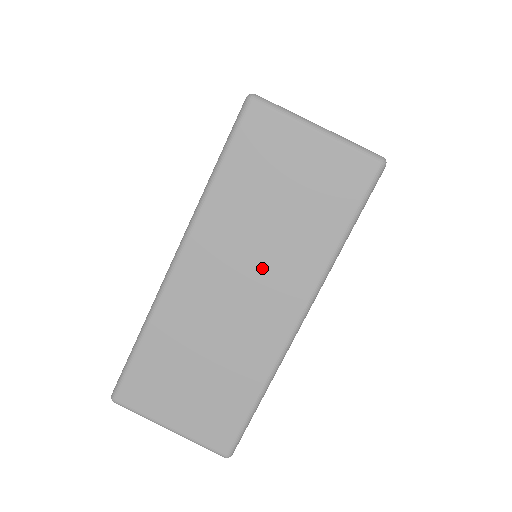
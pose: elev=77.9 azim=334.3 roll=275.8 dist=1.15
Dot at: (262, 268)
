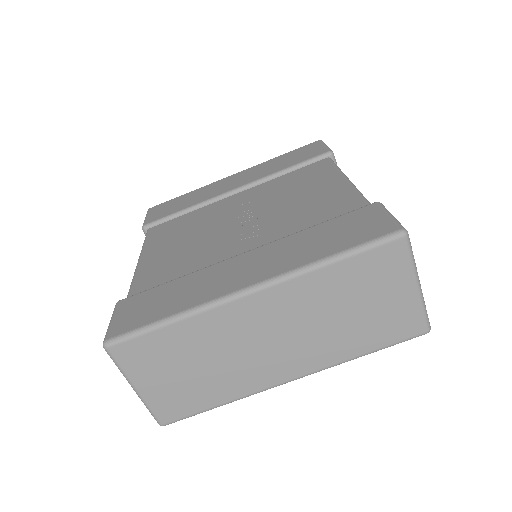
Dot at: (301, 338)
